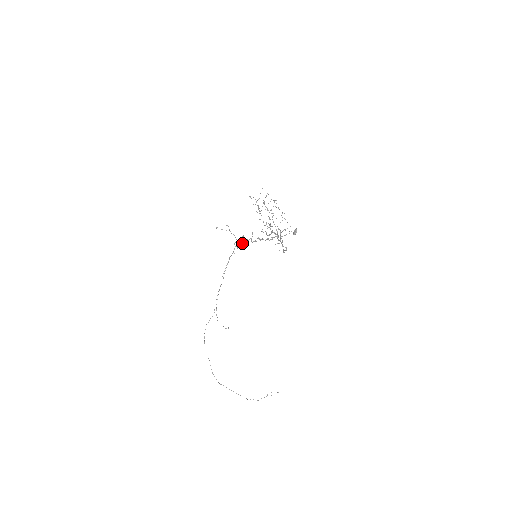
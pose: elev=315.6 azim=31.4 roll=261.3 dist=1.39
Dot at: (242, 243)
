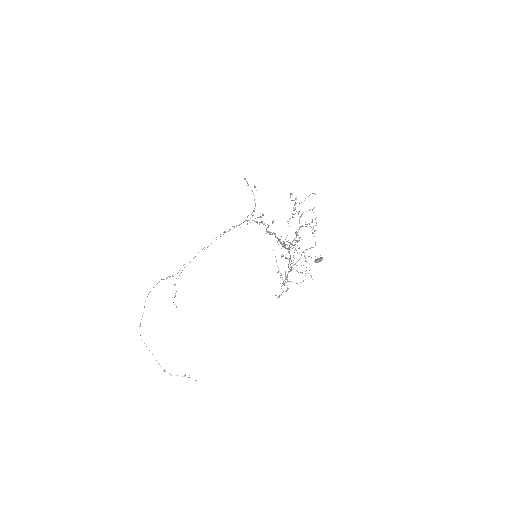
Dot at: (256, 222)
